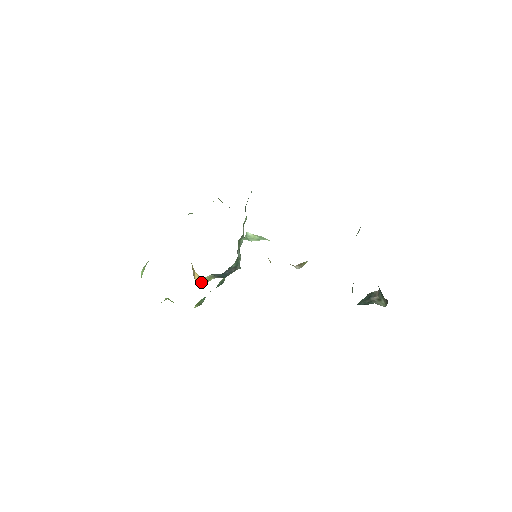
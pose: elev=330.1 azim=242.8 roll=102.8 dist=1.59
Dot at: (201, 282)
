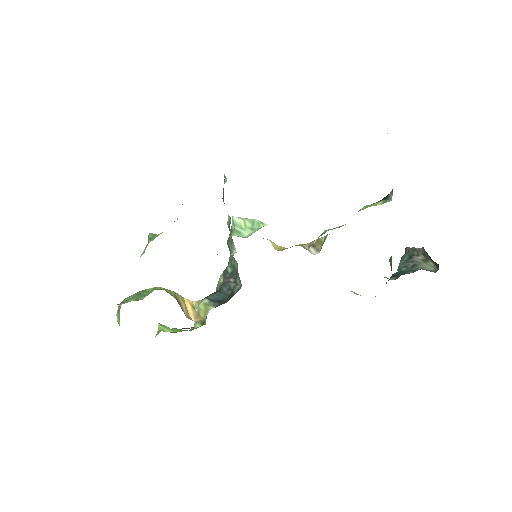
Dot at: (197, 315)
